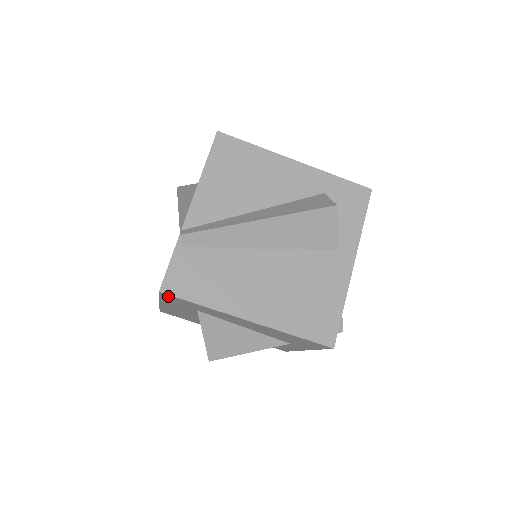
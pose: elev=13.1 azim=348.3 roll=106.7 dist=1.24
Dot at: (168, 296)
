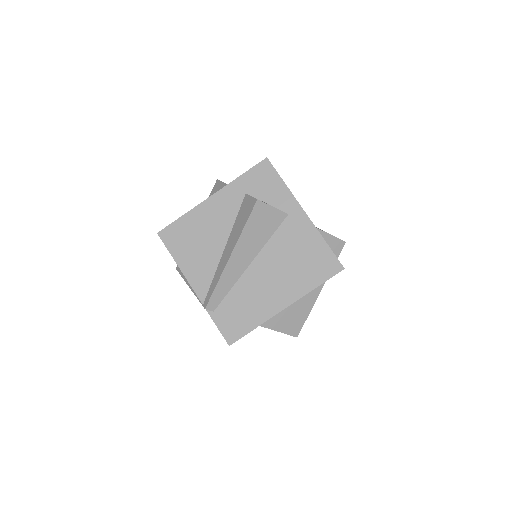
Dot at: occluded
